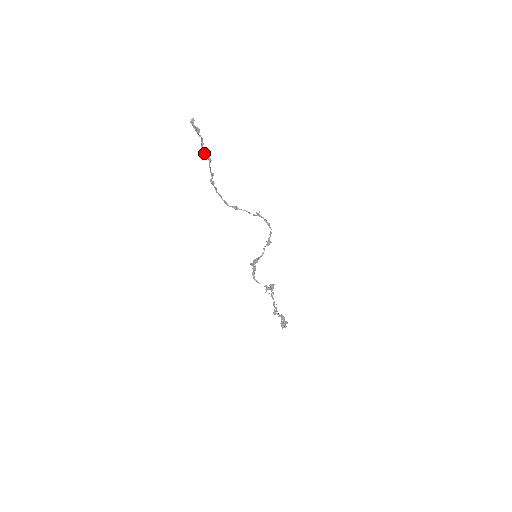
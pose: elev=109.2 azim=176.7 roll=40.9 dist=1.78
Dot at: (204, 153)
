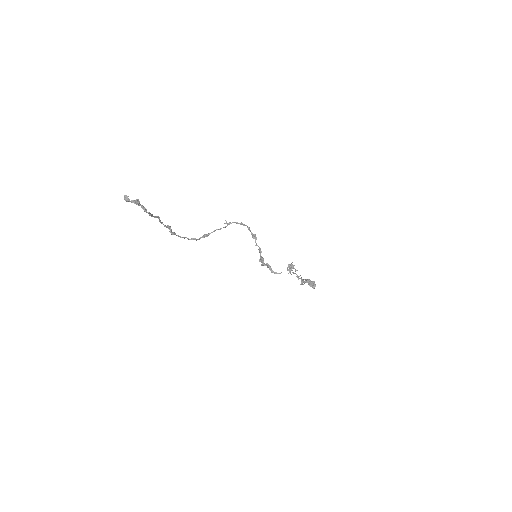
Dot at: (151, 216)
